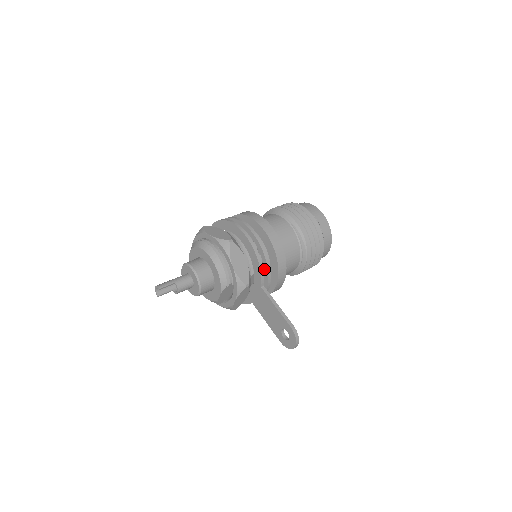
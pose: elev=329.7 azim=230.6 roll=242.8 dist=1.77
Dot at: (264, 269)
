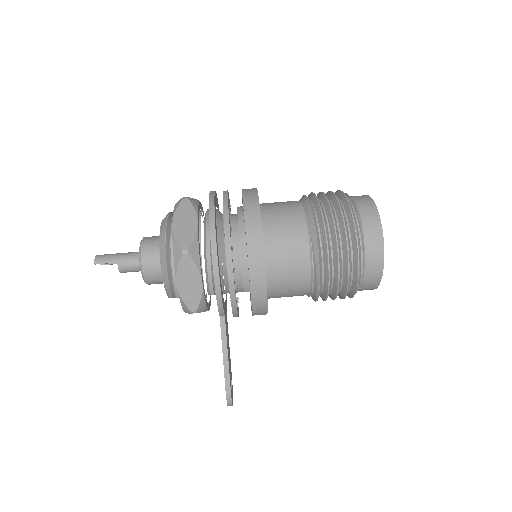
Dot at: occluded
